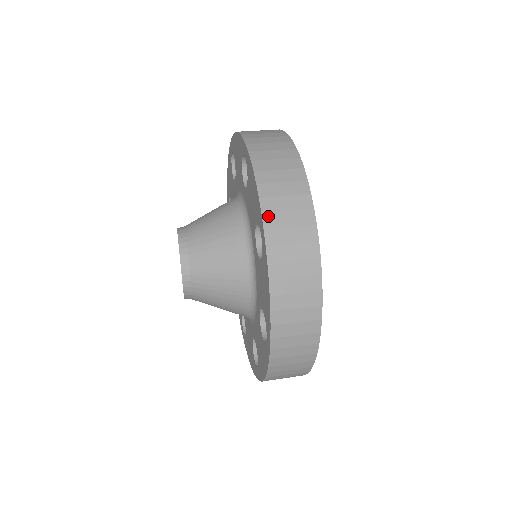
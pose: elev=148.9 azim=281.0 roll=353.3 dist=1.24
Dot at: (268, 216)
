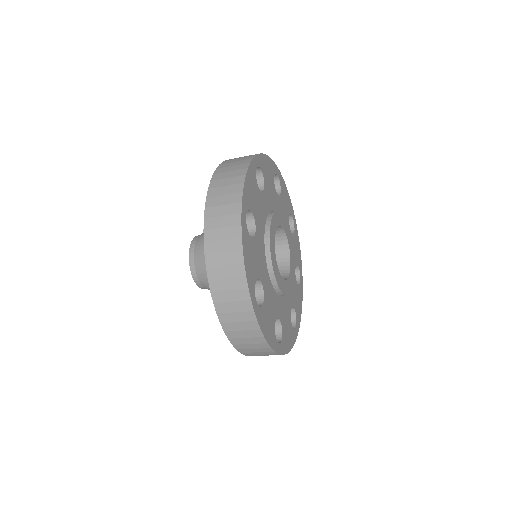
Dot at: occluded
